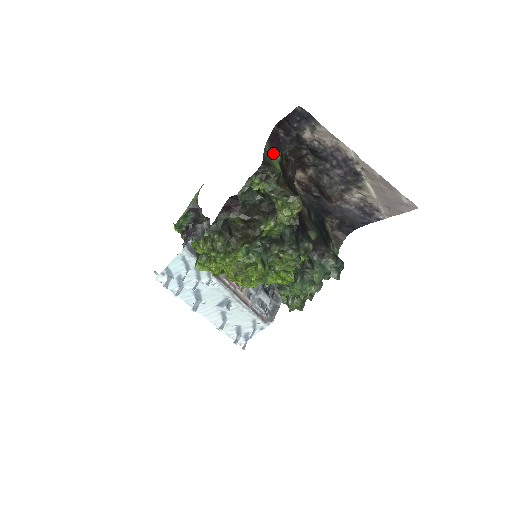
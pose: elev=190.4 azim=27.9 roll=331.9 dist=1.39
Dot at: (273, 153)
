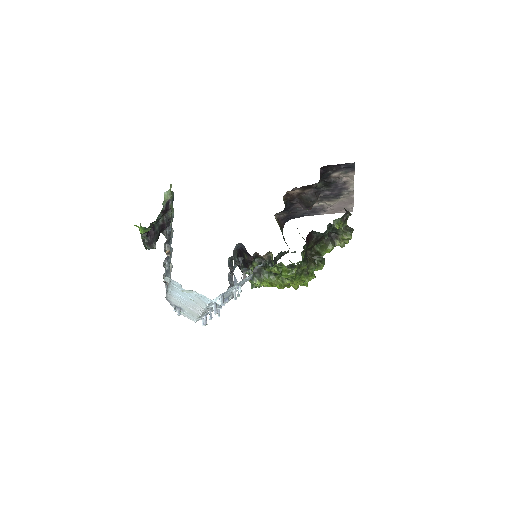
Dot at: occluded
